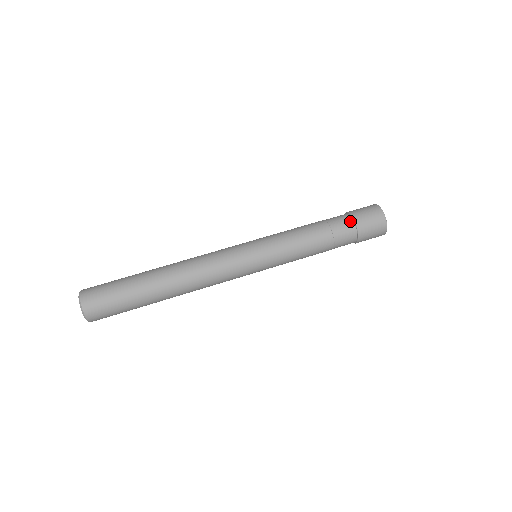
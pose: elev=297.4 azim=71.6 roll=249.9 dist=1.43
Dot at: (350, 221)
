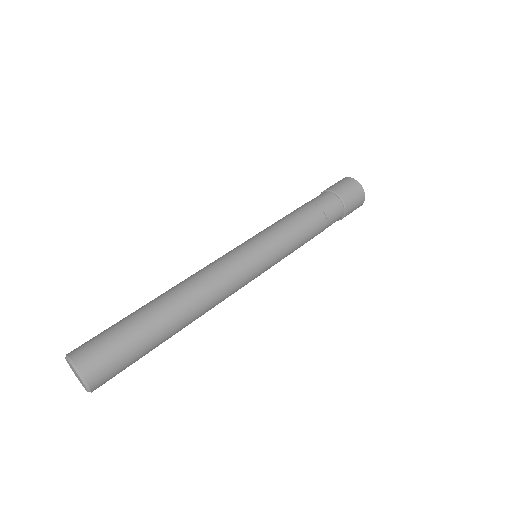
Dot at: (340, 206)
